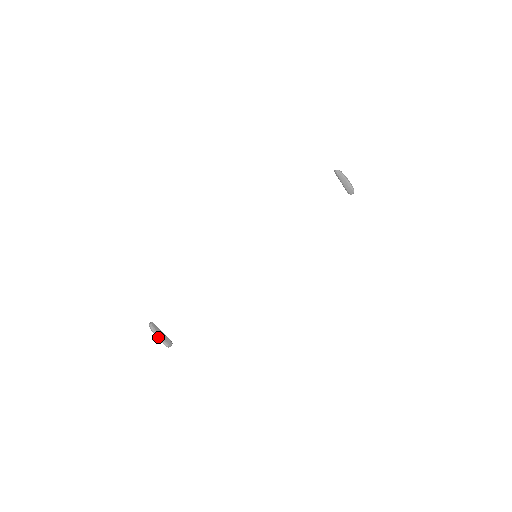
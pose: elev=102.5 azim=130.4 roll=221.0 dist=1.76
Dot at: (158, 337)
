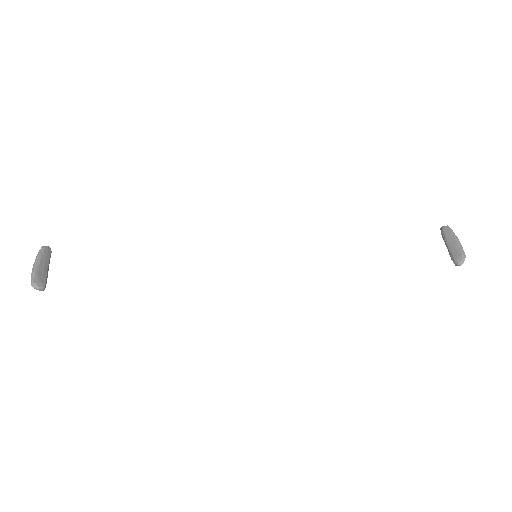
Dot at: (35, 263)
